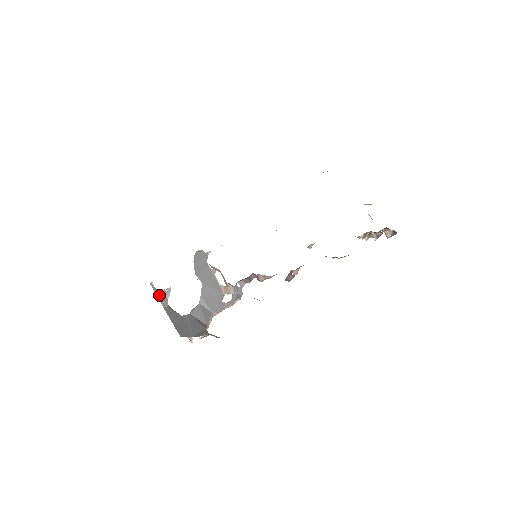
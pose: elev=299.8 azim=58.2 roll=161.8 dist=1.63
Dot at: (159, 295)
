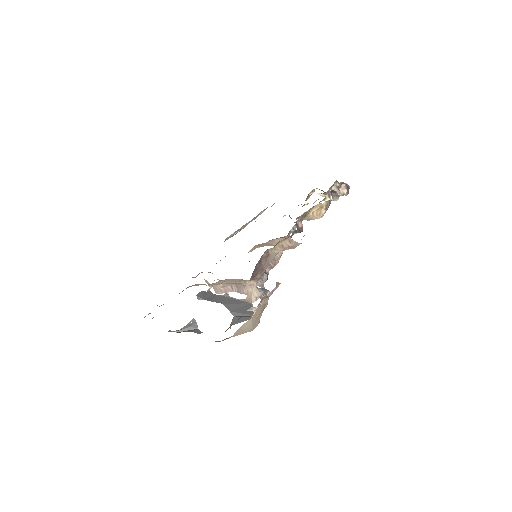
Dot at: (186, 331)
